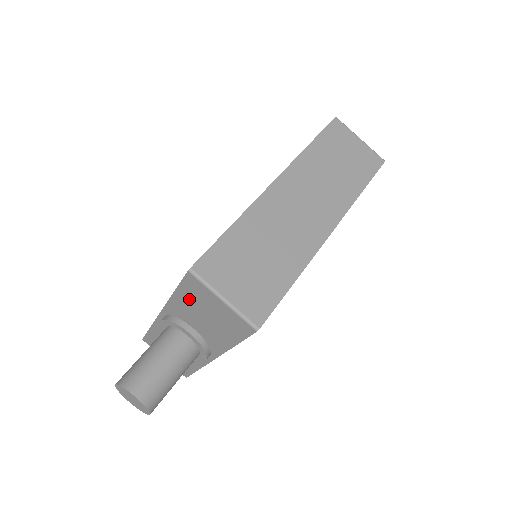
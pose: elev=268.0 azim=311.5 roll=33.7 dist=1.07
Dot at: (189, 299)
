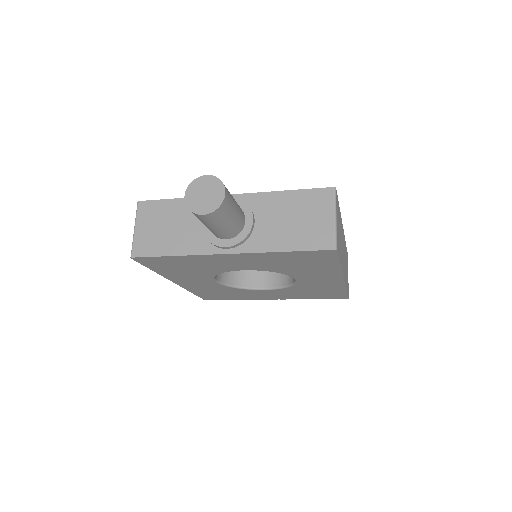
Dot at: (297, 202)
